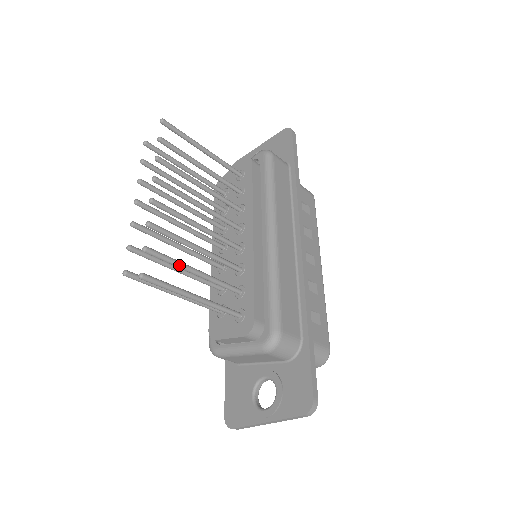
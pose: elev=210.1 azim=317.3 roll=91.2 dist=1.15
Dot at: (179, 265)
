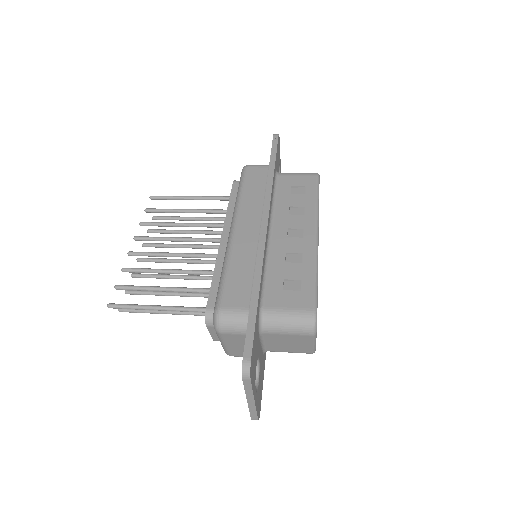
Dot at: (145, 289)
